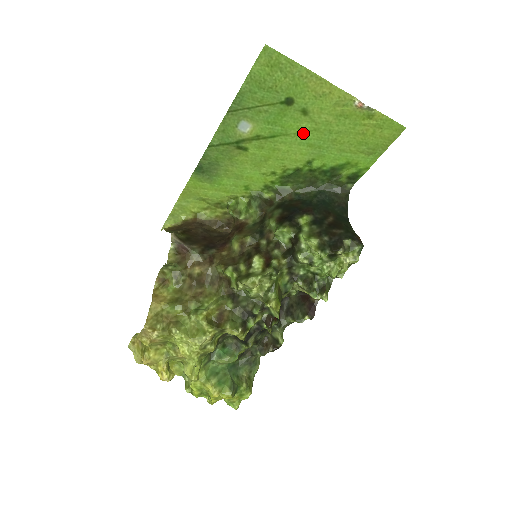
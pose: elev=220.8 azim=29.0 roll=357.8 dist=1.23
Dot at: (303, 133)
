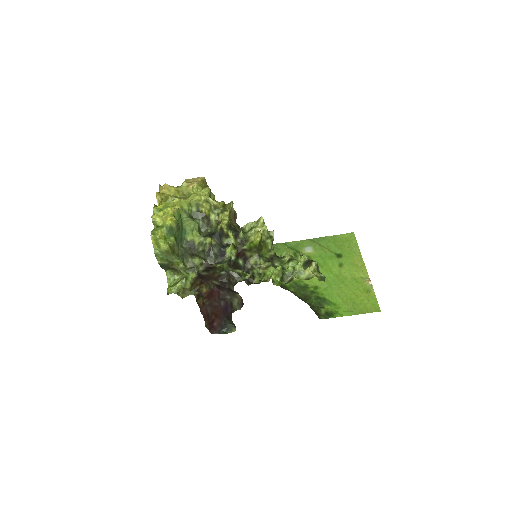
Dot at: (330, 272)
